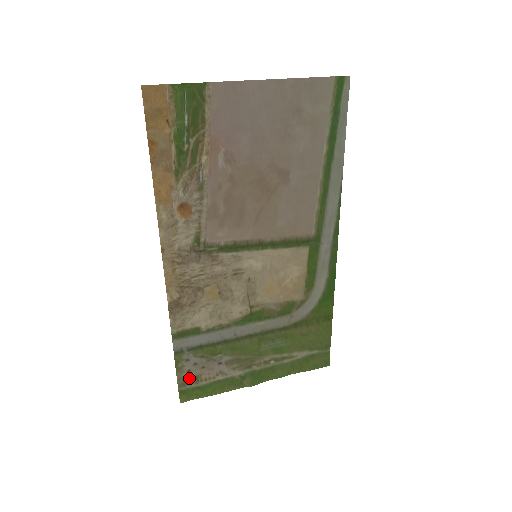
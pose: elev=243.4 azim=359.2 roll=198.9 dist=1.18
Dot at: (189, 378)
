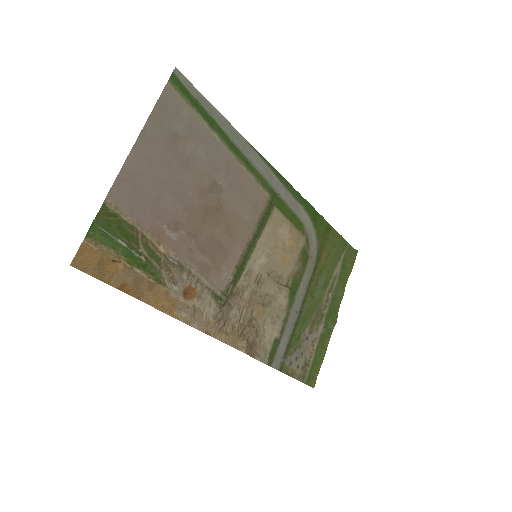
Dot at: (302, 370)
